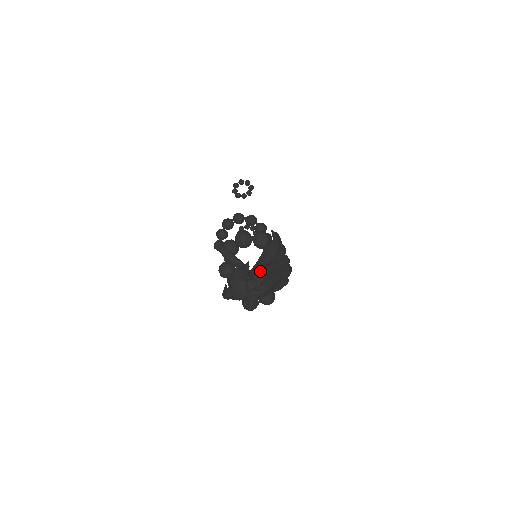
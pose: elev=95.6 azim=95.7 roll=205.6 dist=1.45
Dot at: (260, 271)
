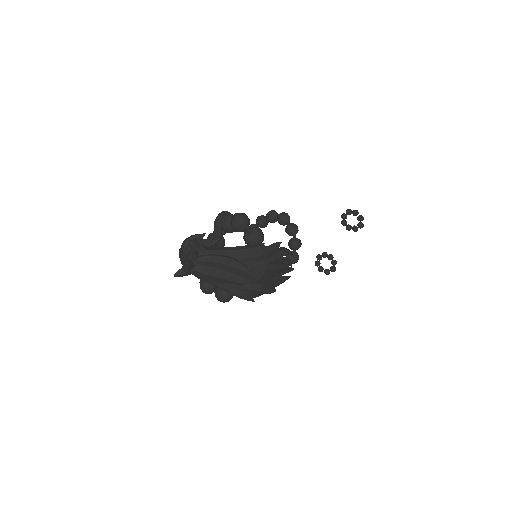
Dot at: (215, 254)
